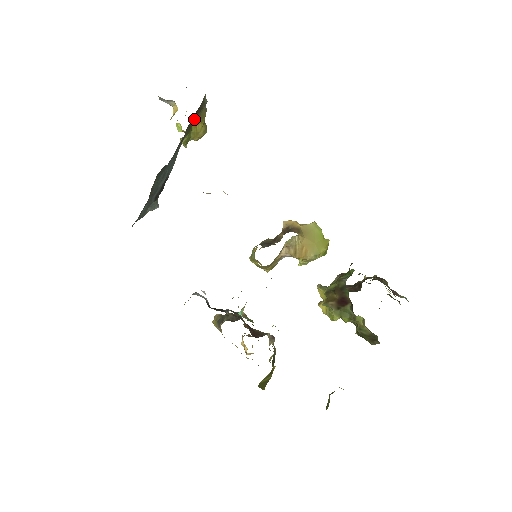
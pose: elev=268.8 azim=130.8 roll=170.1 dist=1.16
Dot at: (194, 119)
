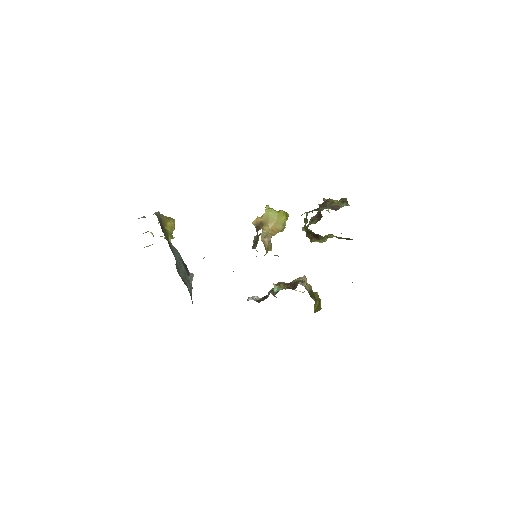
Dot at: (163, 227)
